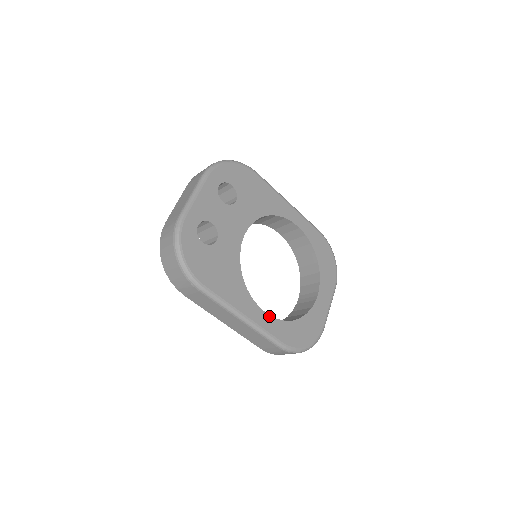
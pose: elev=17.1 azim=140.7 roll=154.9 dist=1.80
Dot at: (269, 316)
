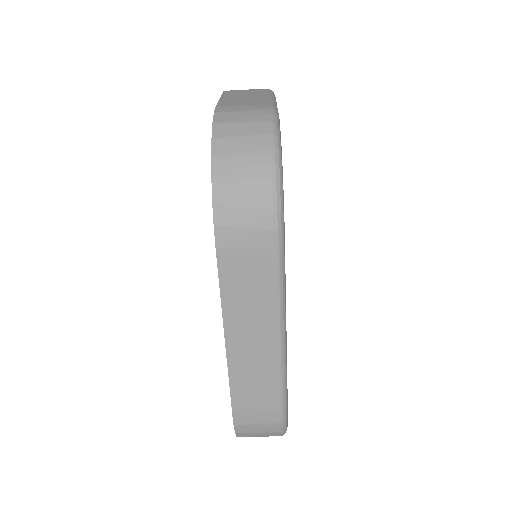
Dot at: occluded
